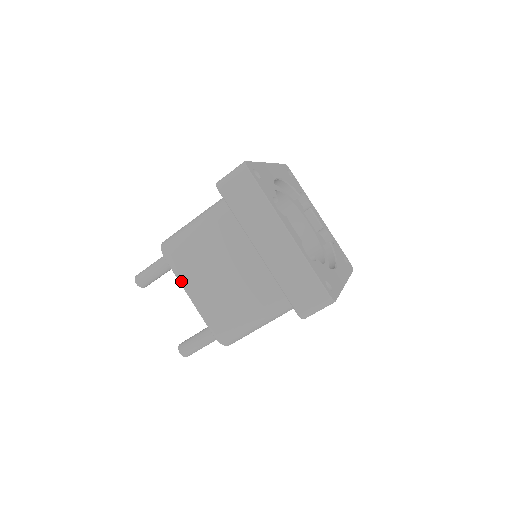
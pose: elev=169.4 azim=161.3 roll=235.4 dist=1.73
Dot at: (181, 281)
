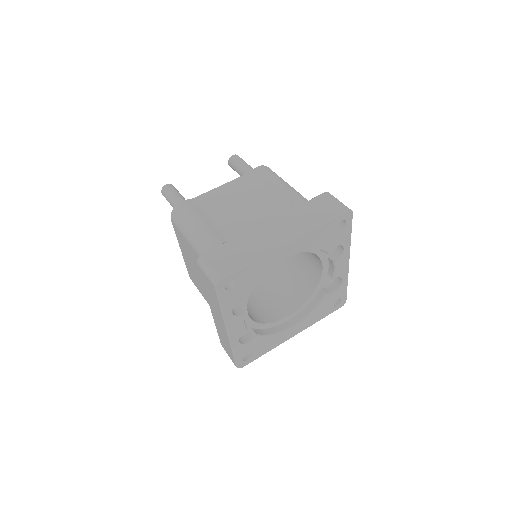
Dot at: (178, 240)
